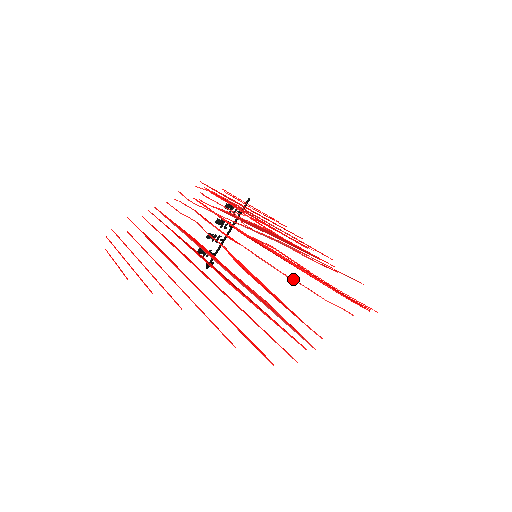
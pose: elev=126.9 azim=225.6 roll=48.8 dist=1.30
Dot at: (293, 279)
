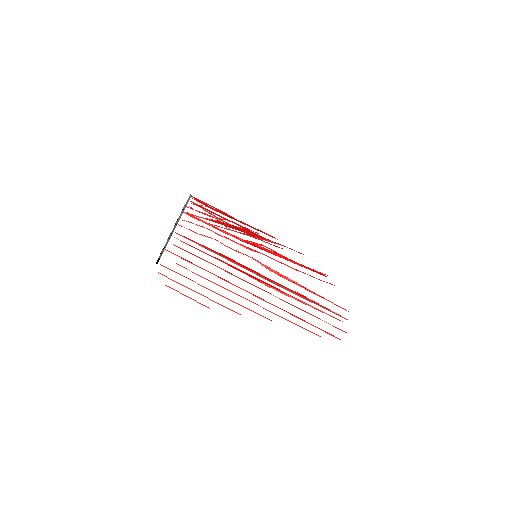
Dot at: (300, 271)
